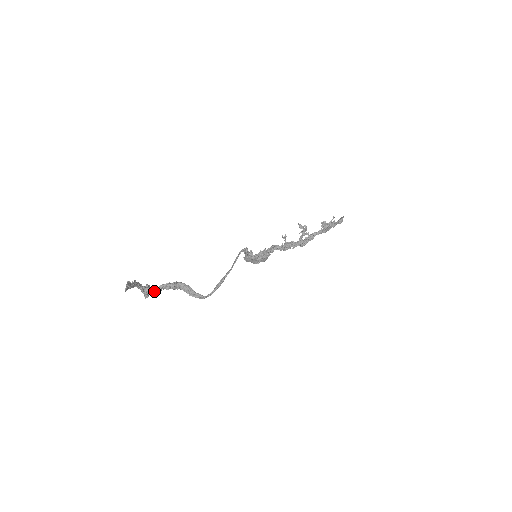
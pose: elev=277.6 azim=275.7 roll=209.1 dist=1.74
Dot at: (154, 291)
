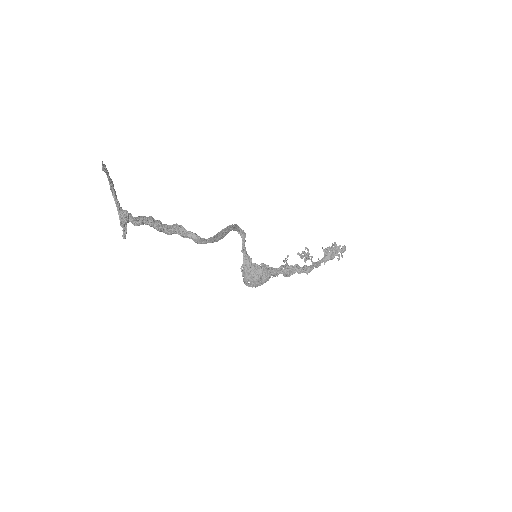
Dot at: (133, 218)
